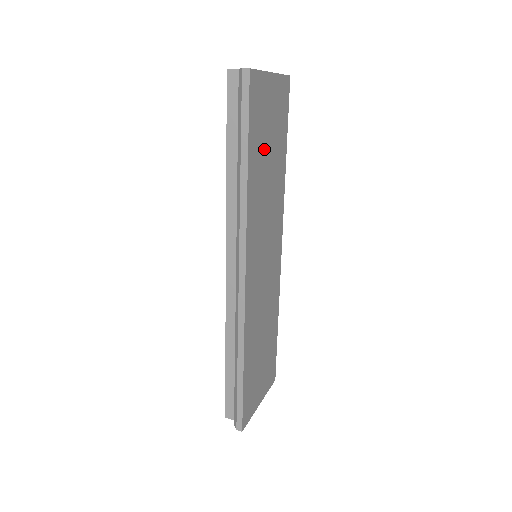
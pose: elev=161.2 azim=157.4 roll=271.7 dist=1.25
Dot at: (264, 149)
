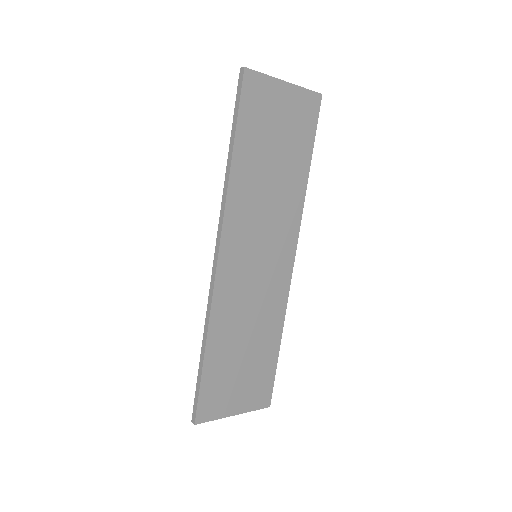
Dot at: (265, 147)
